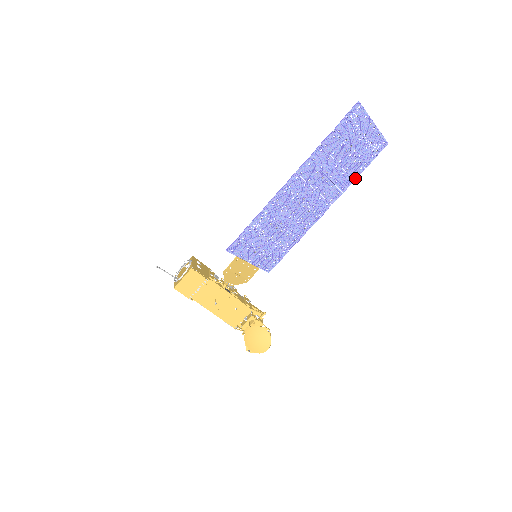
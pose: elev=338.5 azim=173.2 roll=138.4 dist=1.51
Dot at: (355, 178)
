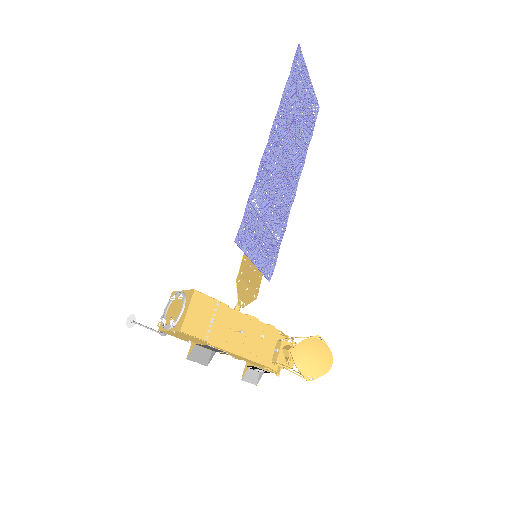
Dot at: (307, 146)
